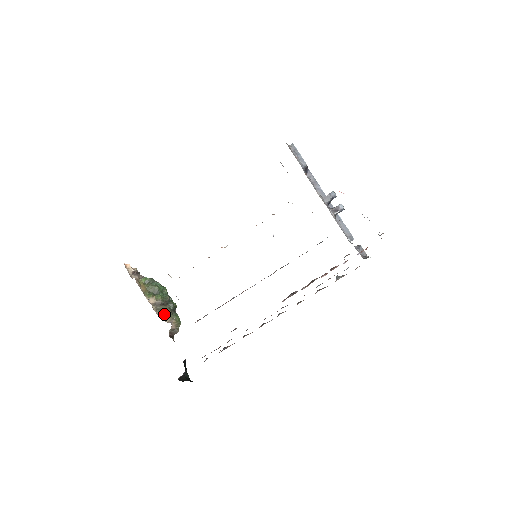
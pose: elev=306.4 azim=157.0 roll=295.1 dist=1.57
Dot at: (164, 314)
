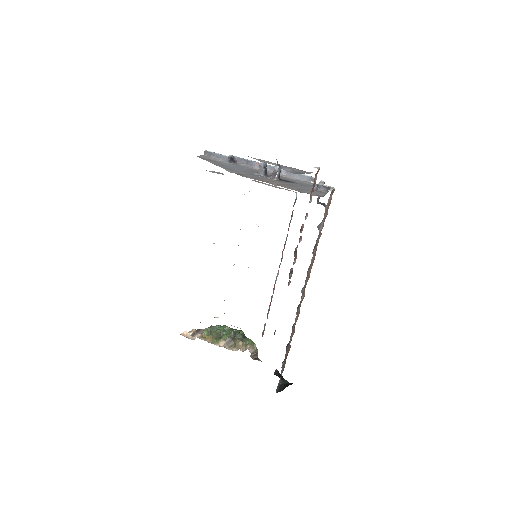
Dot at: (238, 347)
